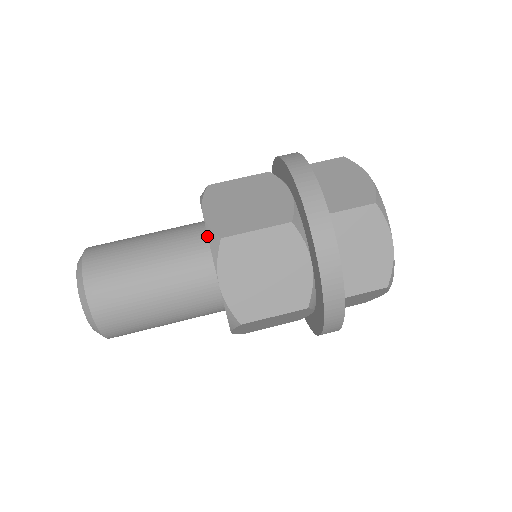
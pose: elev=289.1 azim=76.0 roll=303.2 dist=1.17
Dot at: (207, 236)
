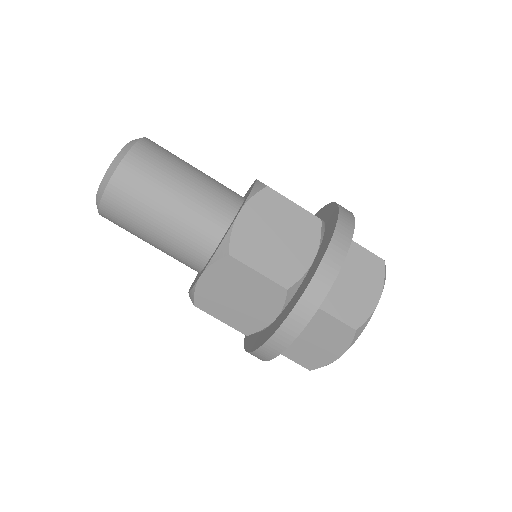
Dot at: (205, 265)
